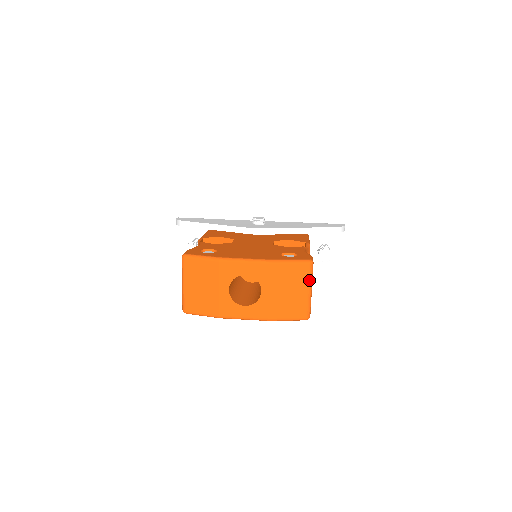
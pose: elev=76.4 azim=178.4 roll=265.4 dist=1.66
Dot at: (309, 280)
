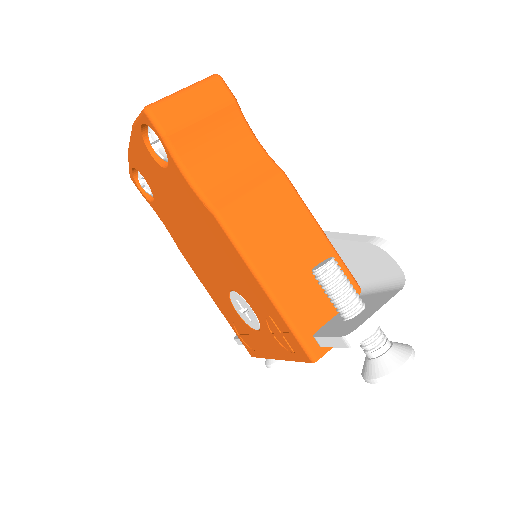
Dot at: (195, 84)
